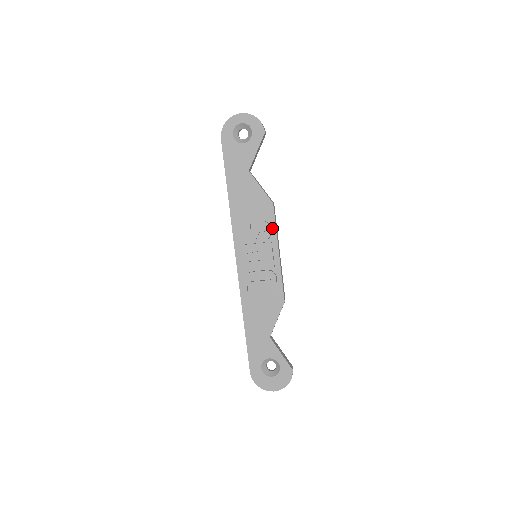
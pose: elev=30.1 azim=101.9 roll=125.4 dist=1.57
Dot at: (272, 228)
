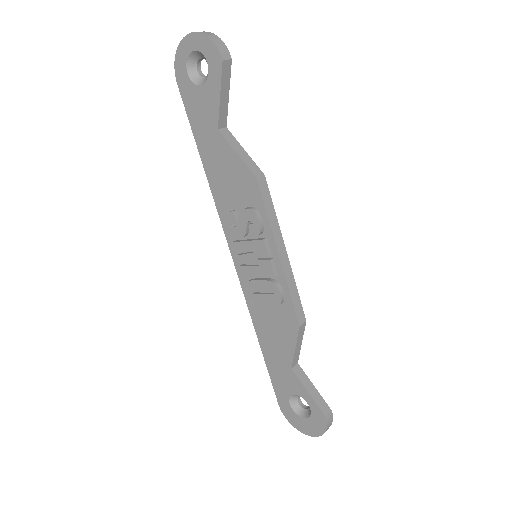
Dot at: (263, 217)
